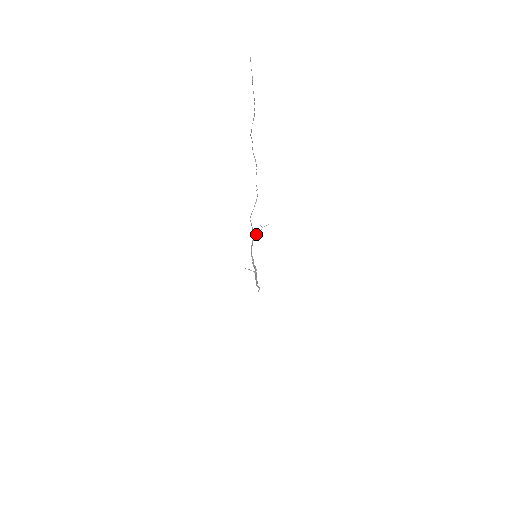
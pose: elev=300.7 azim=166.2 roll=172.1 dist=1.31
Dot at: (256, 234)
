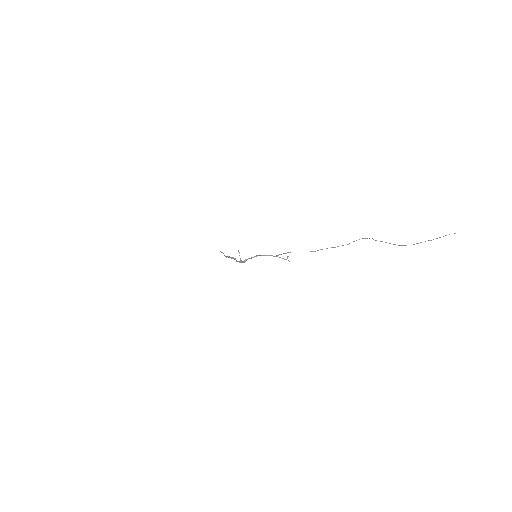
Dot at: occluded
